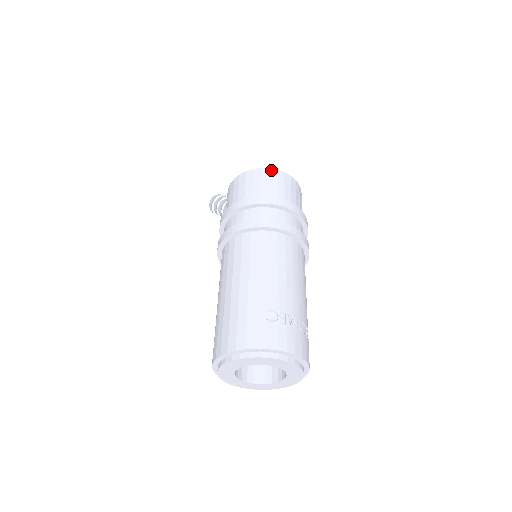
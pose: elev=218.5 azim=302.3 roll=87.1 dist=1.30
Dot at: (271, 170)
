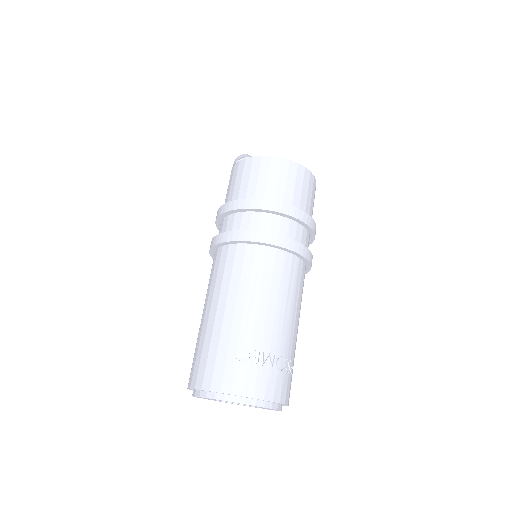
Dot at: (273, 159)
